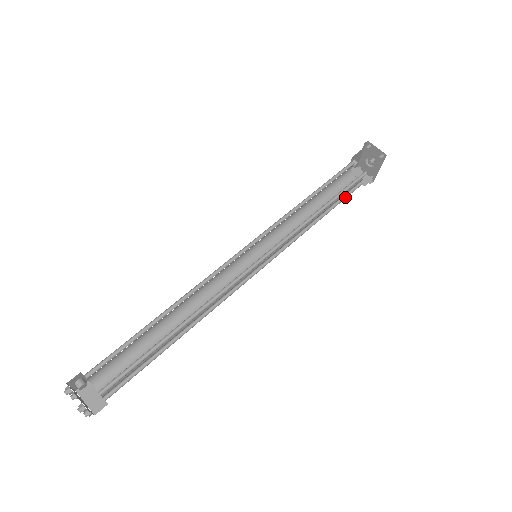
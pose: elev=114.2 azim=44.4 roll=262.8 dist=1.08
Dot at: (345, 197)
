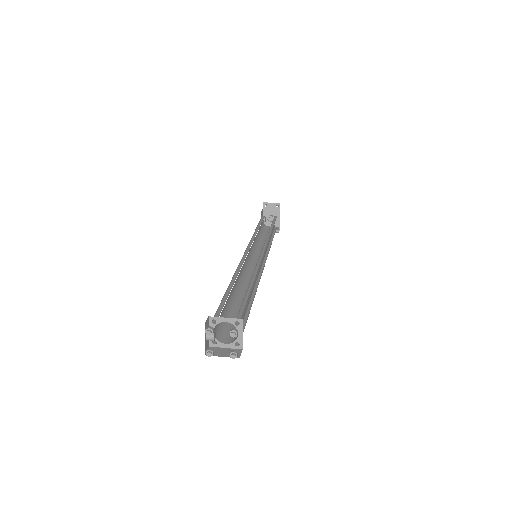
Dot at: (274, 234)
